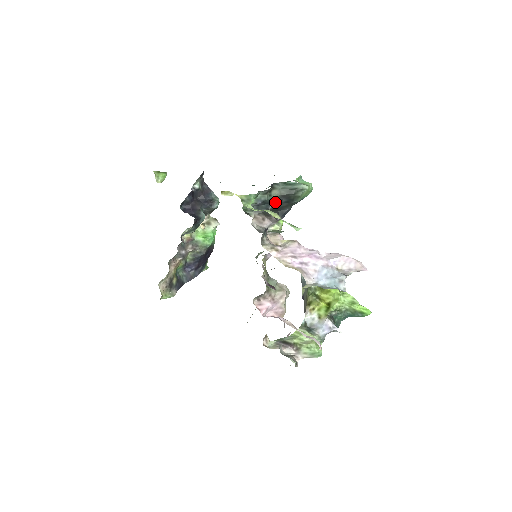
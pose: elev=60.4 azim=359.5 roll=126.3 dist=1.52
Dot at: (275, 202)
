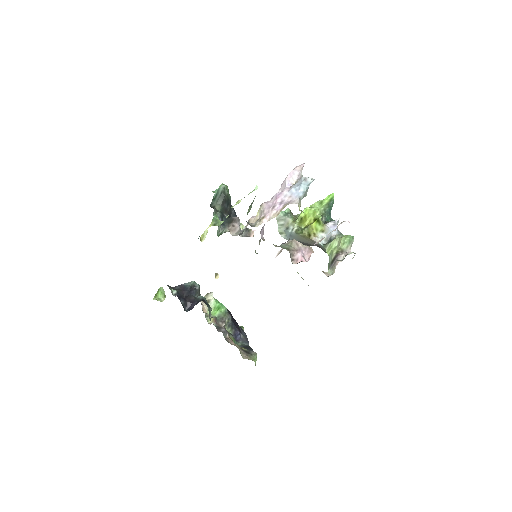
Dot at: (224, 212)
